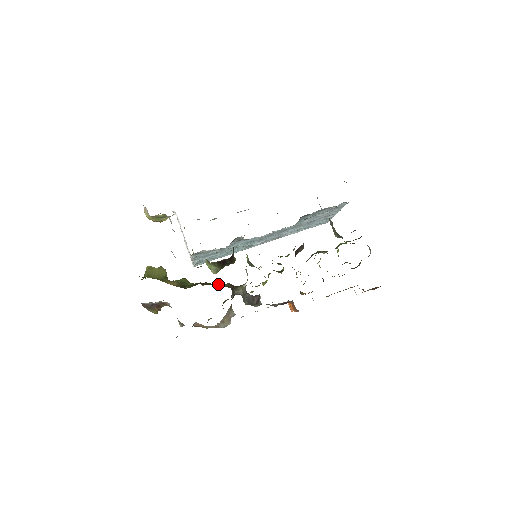
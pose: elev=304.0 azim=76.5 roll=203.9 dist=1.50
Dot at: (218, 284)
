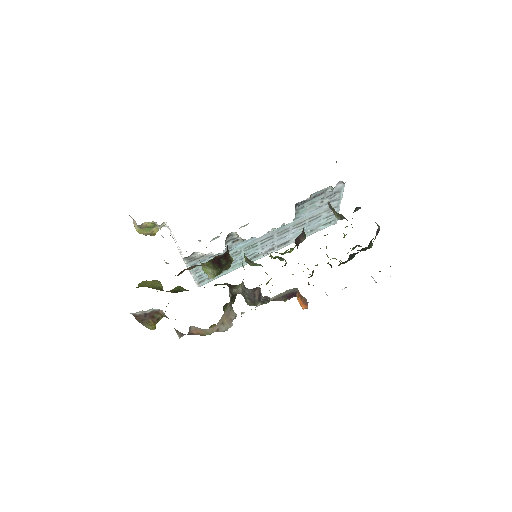
Dot at: occluded
